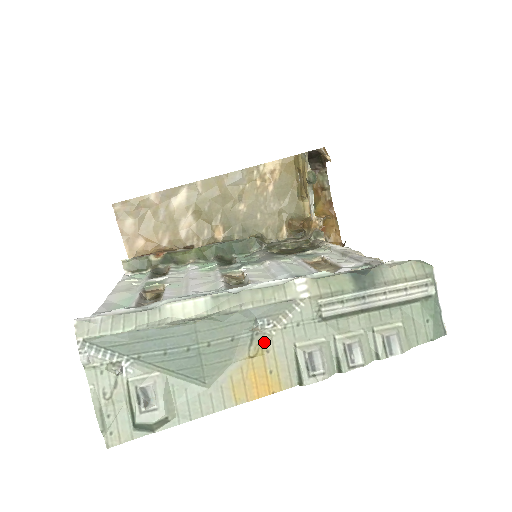
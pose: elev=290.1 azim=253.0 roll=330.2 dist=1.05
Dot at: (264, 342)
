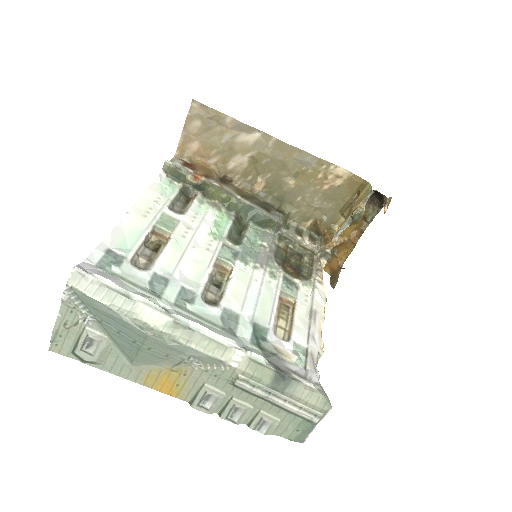
Dot at: (186, 369)
